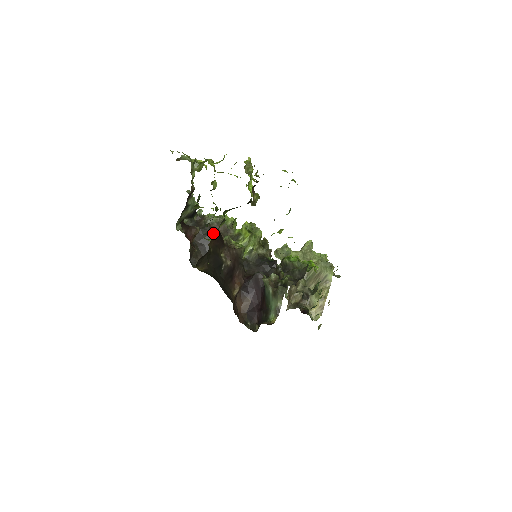
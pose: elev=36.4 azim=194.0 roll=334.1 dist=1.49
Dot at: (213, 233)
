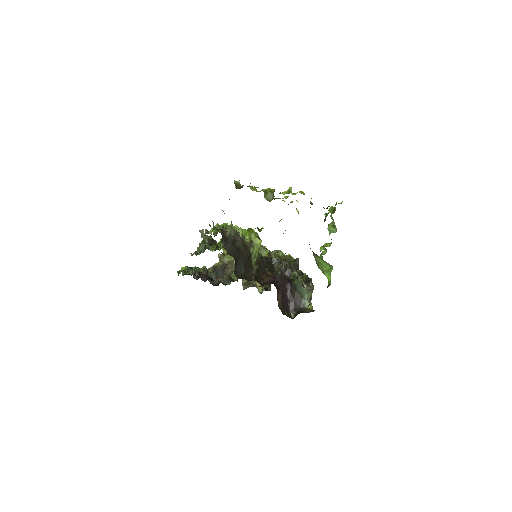
Dot at: (239, 244)
